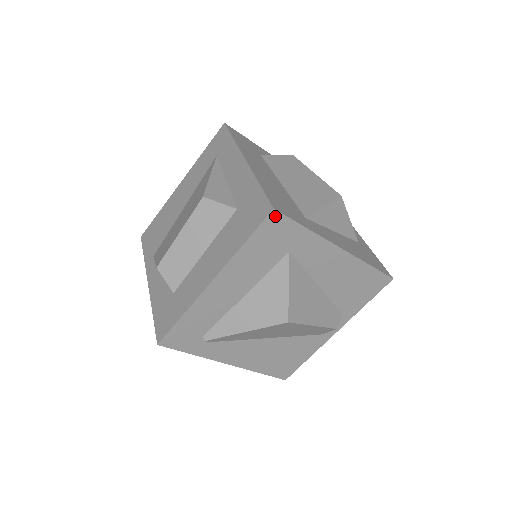
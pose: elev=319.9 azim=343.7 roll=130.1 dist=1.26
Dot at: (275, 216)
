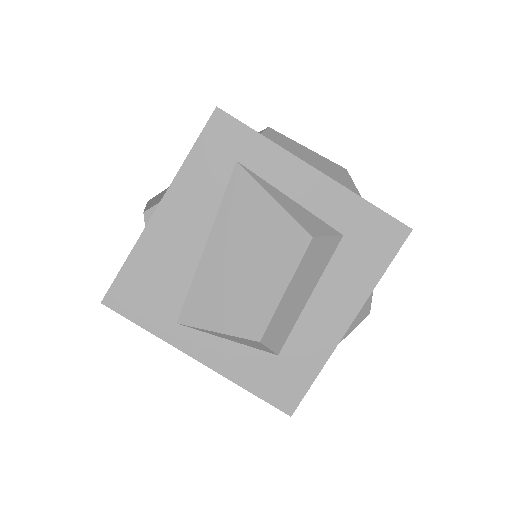
Dot at: (406, 234)
